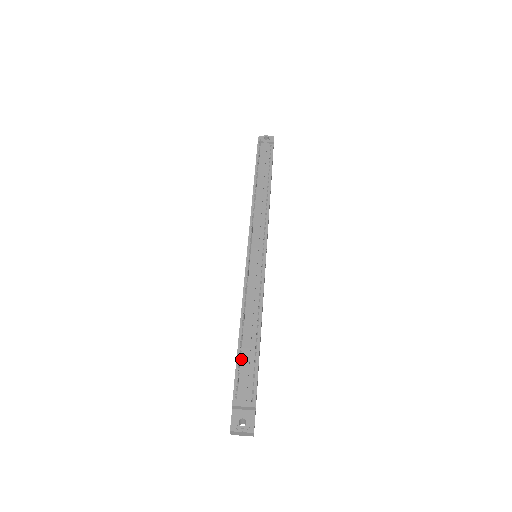
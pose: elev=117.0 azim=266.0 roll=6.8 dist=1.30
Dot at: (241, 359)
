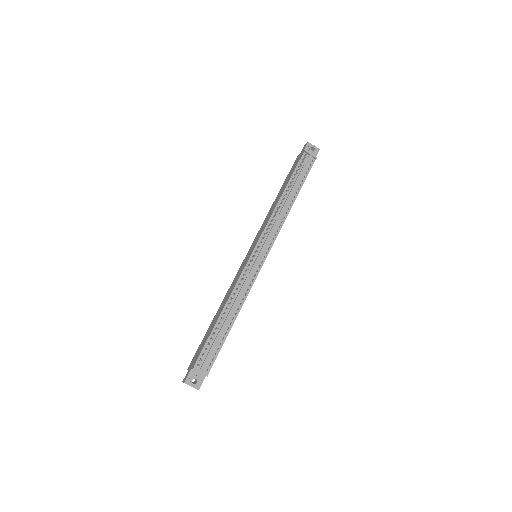
Dot at: occluded
